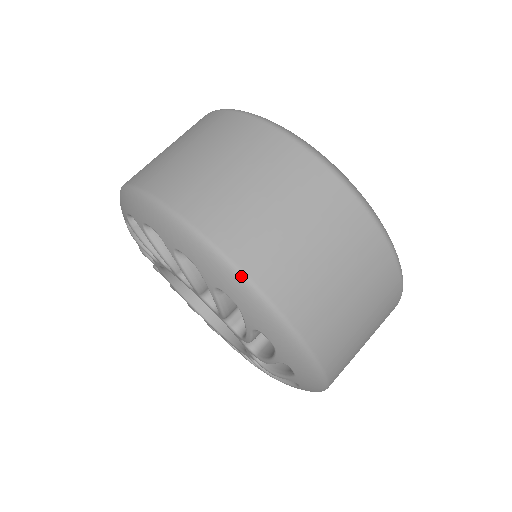
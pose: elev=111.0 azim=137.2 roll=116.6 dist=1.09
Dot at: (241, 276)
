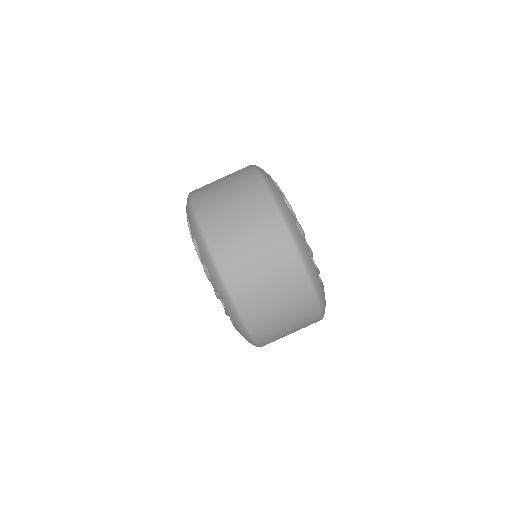
Dot at: (199, 226)
